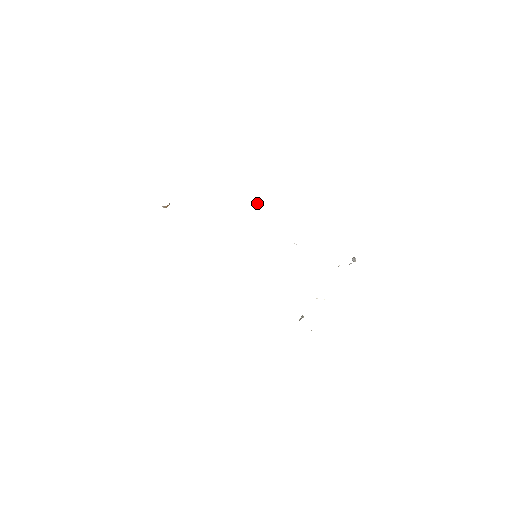
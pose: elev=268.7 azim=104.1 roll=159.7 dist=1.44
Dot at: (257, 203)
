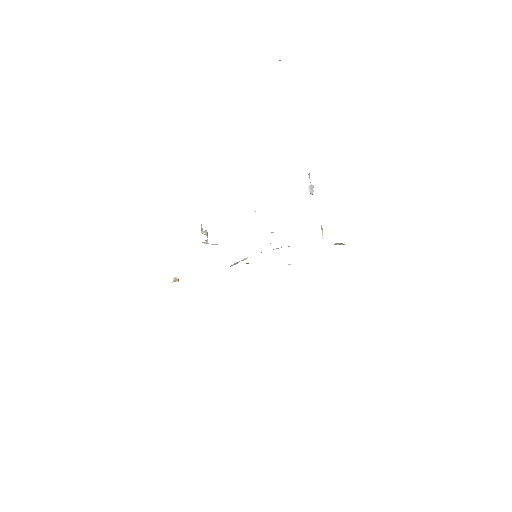
Dot at: occluded
